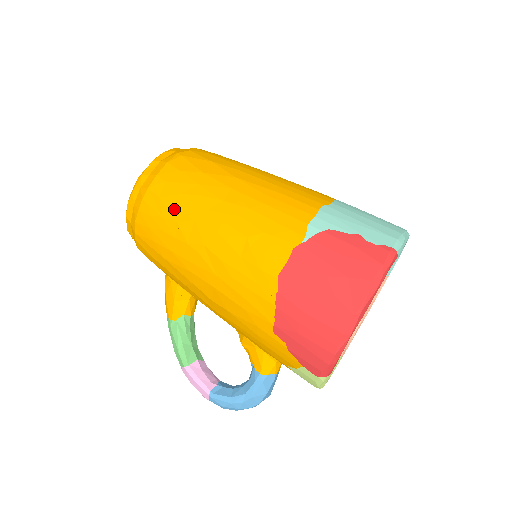
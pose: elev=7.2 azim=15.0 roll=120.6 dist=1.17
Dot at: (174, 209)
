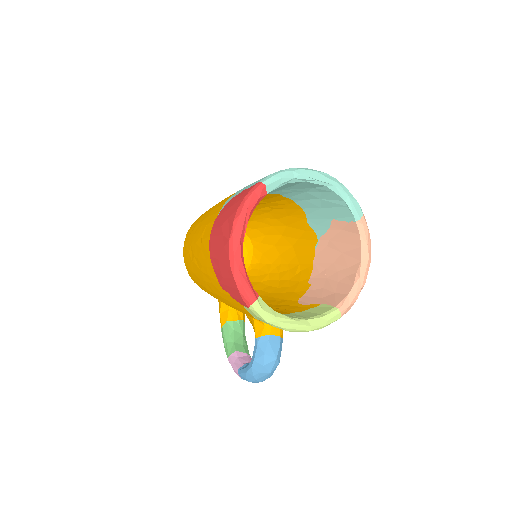
Dot at: (188, 246)
